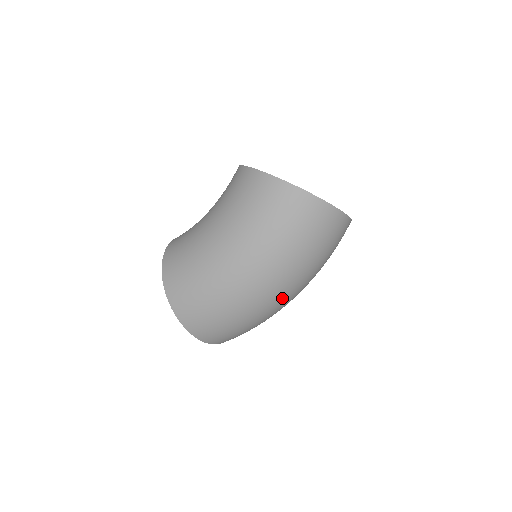
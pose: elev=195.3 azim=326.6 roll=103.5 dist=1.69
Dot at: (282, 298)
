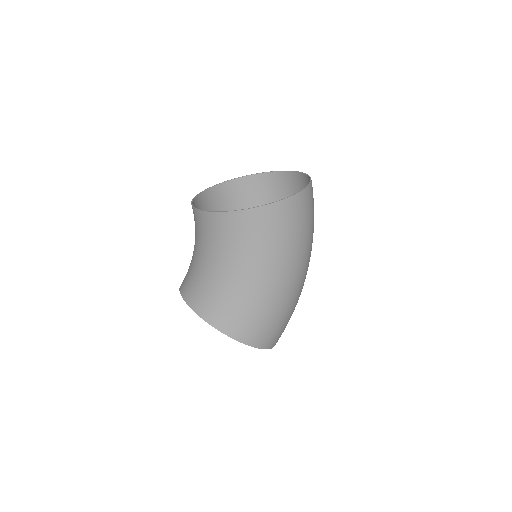
Dot at: occluded
